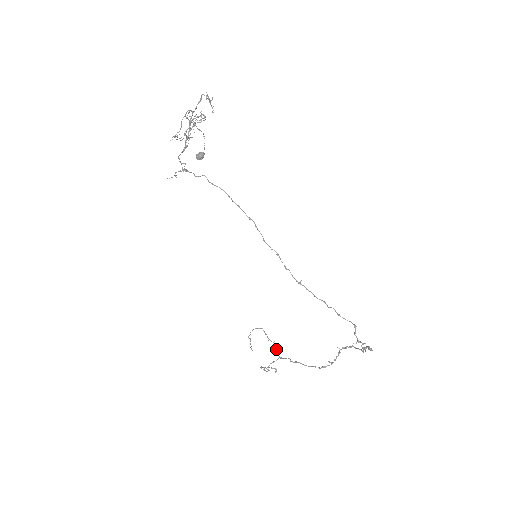
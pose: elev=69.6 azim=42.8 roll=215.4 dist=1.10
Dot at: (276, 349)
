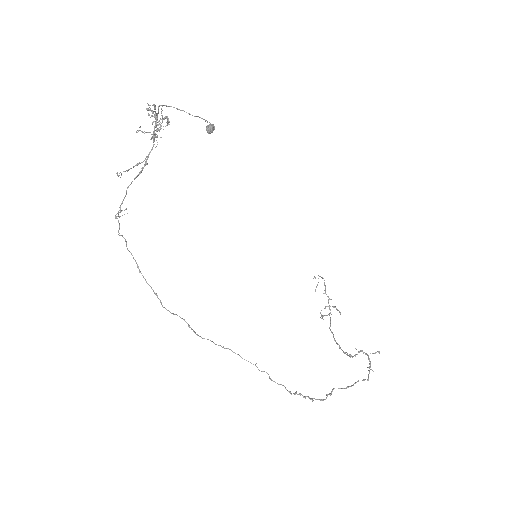
Dot at: occluded
